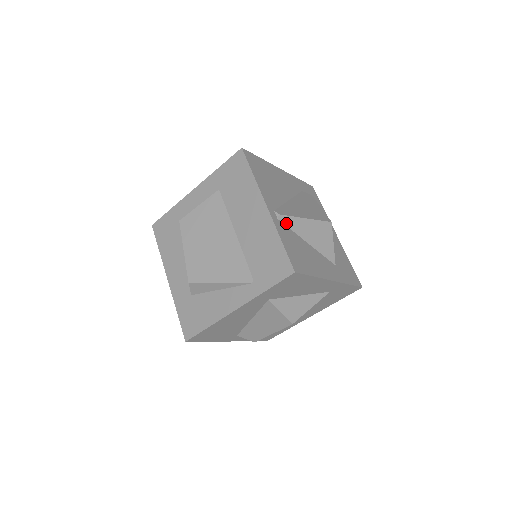
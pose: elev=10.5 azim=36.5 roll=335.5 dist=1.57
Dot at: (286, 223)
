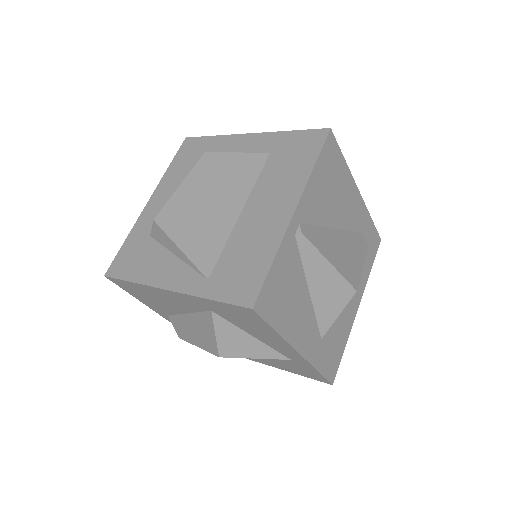
Dot at: (301, 248)
